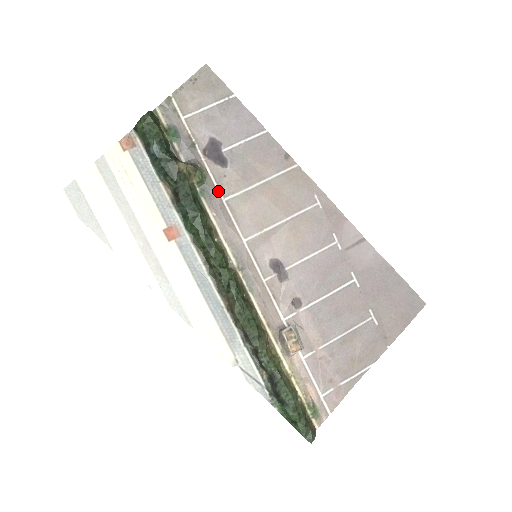
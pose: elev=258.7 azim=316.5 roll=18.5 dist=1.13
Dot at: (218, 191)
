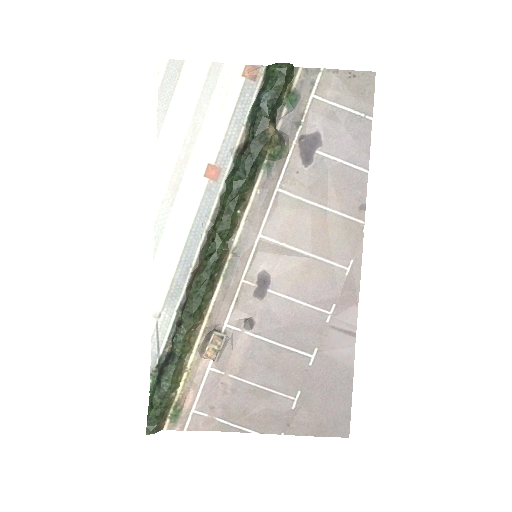
Dot at: (280, 178)
